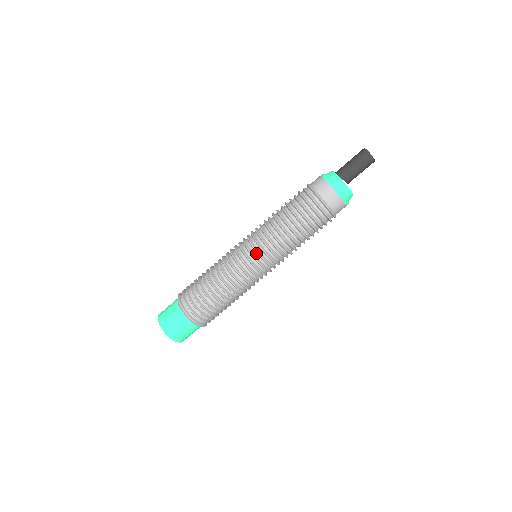
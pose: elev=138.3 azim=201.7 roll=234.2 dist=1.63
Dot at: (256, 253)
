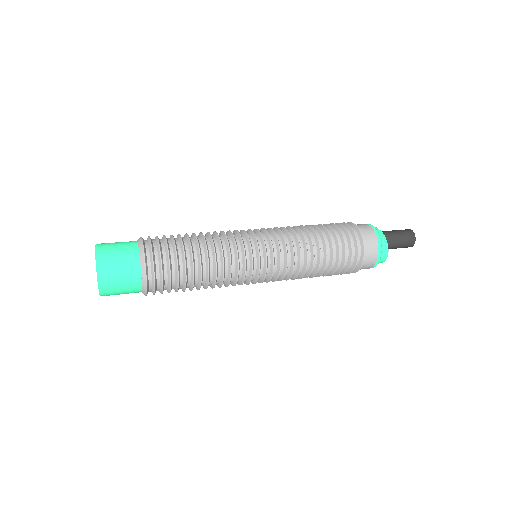
Dot at: (269, 250)
